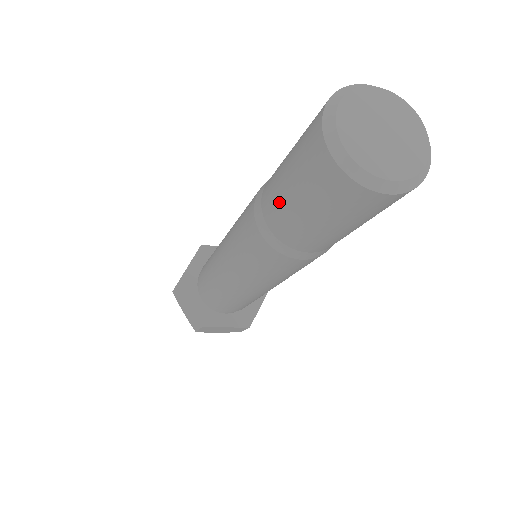
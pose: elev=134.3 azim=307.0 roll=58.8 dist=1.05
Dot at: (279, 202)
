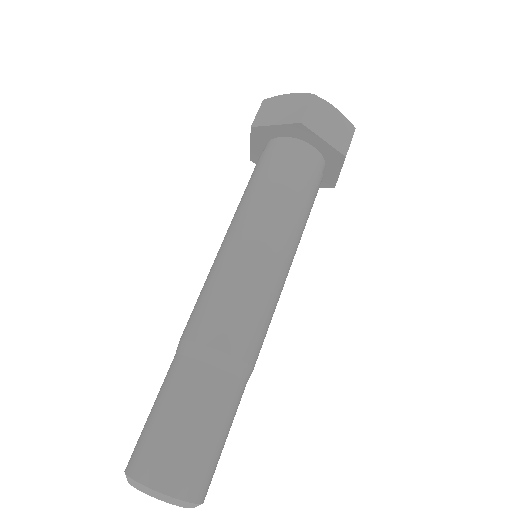
Dot at: (161, 388)
